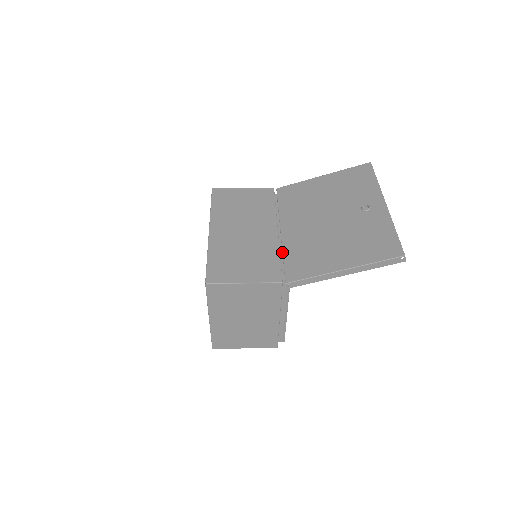
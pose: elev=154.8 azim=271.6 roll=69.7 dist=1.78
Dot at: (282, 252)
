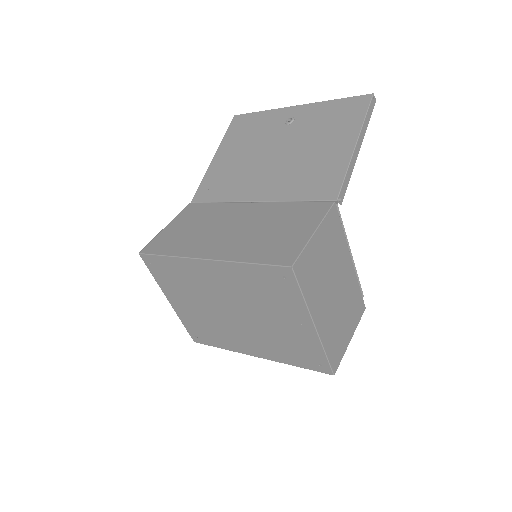
Dot at: (288, 201)
